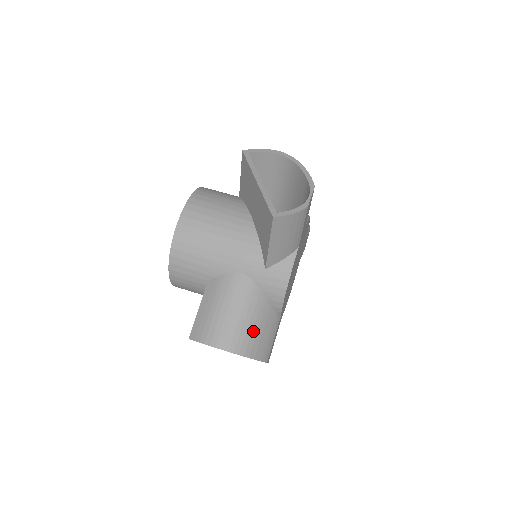
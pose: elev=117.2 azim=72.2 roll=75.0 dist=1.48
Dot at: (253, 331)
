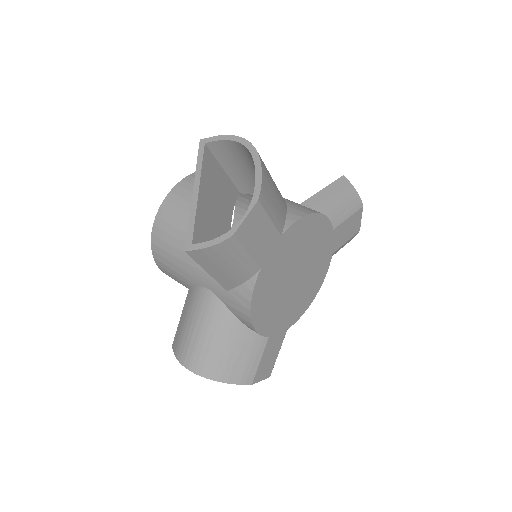
Dot at: (223, 355)
